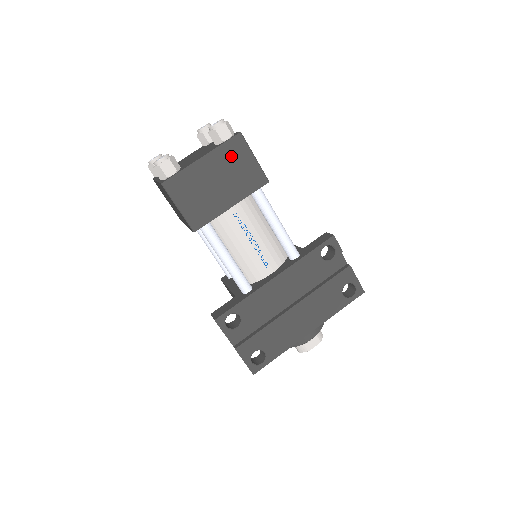
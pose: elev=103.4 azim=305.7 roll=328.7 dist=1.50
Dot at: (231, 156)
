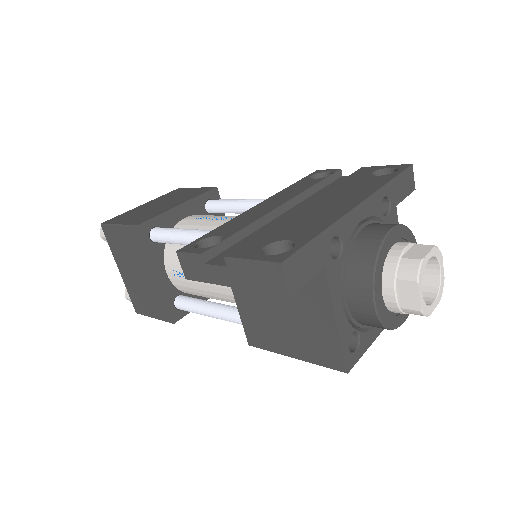
Dot at: (172, 195)
